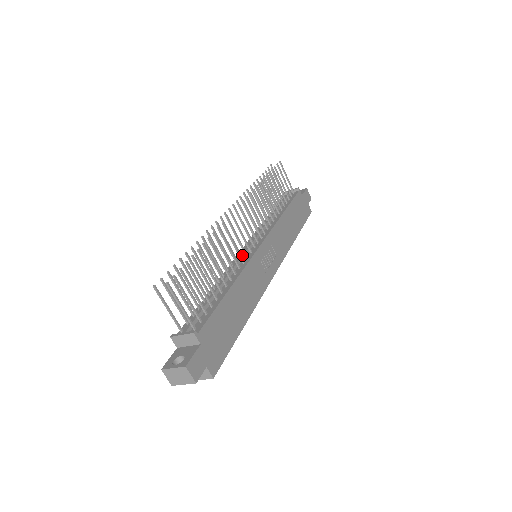
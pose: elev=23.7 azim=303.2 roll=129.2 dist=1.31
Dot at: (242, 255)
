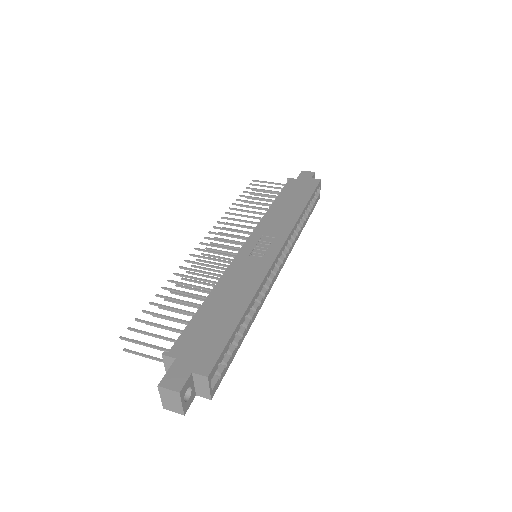
Dot at: occluded
